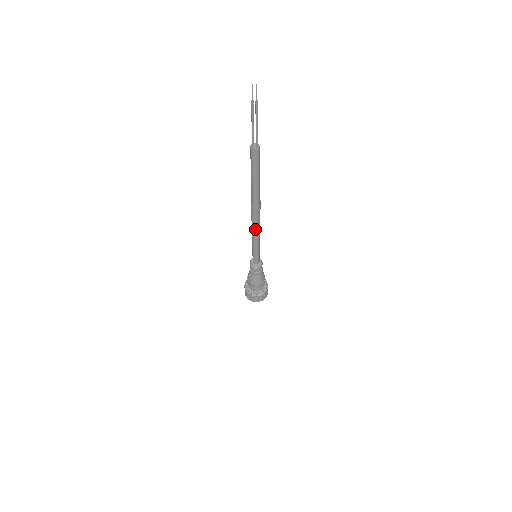
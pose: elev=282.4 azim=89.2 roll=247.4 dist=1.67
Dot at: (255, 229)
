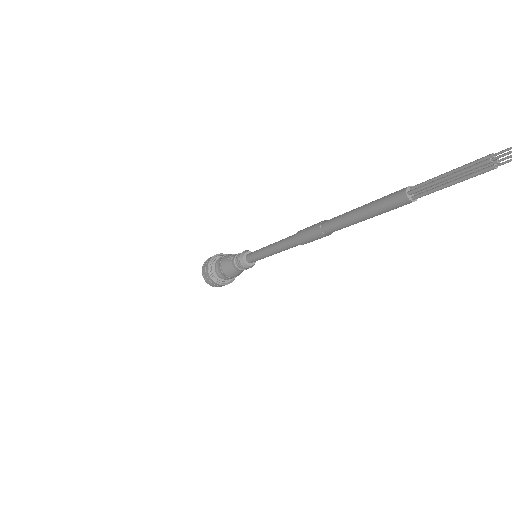
Dot at: (289, 244)
